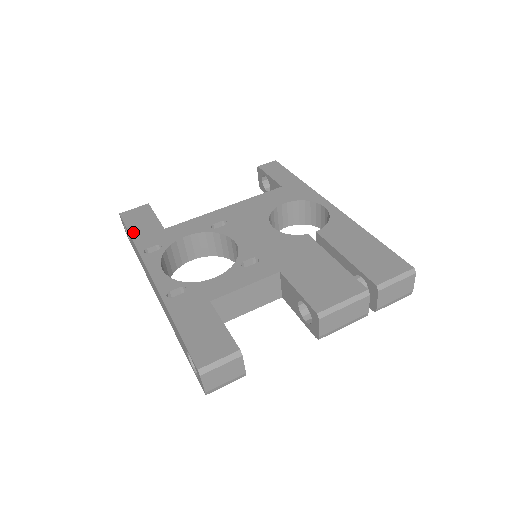
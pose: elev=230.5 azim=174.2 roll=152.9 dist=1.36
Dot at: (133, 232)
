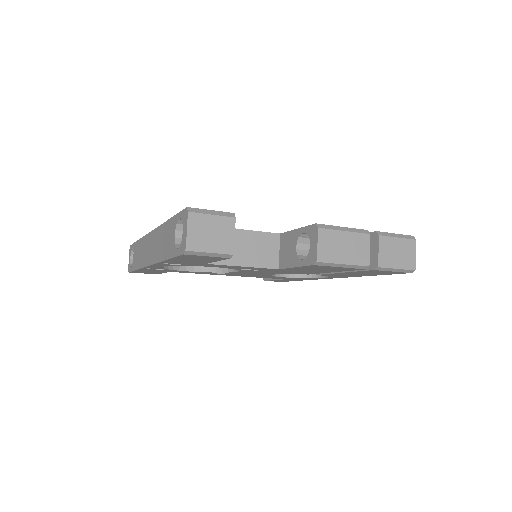
Dot at: occluded
